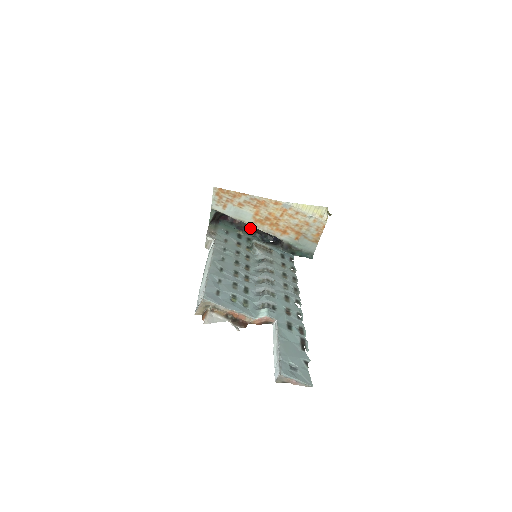
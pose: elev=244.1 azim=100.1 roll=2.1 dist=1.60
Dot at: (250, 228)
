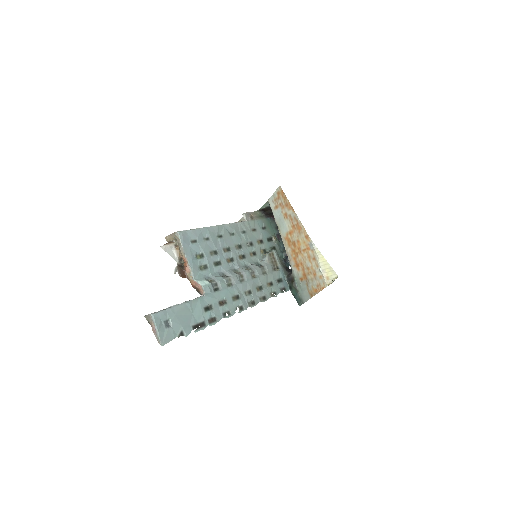
Dot at: occluded
